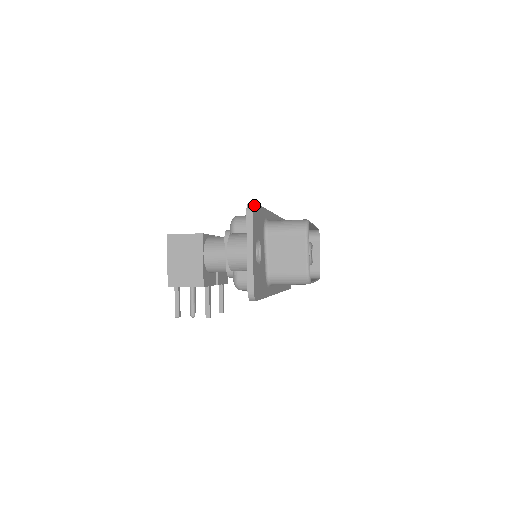
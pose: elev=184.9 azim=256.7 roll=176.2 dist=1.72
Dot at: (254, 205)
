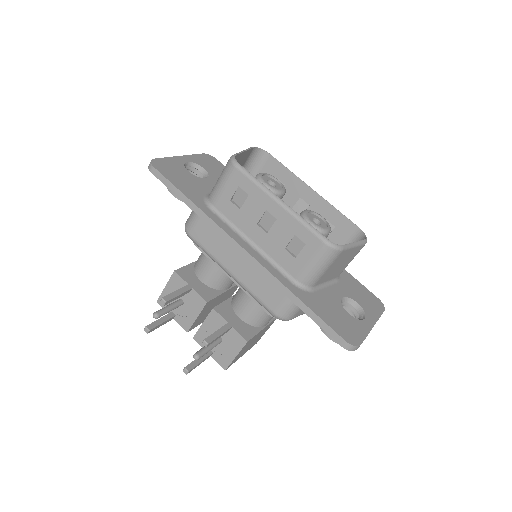
Dot at: (213, 158)
